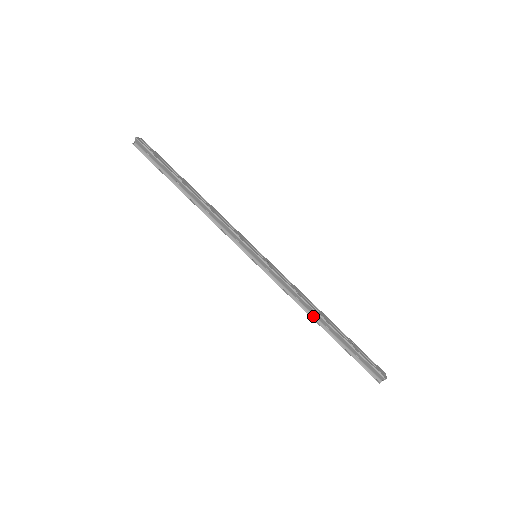
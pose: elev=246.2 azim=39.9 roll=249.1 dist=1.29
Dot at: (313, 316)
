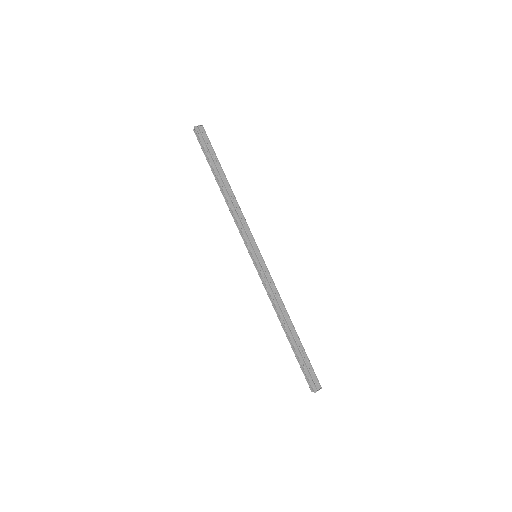
Dot at: occluded
